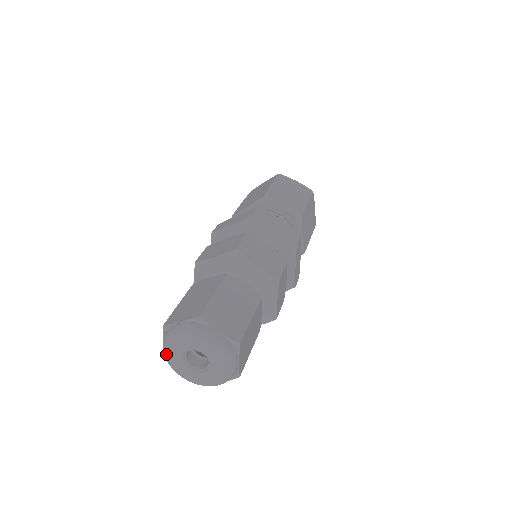
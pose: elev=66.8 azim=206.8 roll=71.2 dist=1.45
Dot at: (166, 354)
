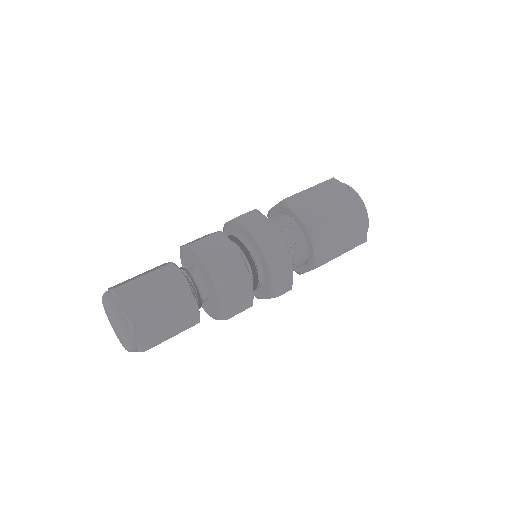
Dot at: (102, 300)
